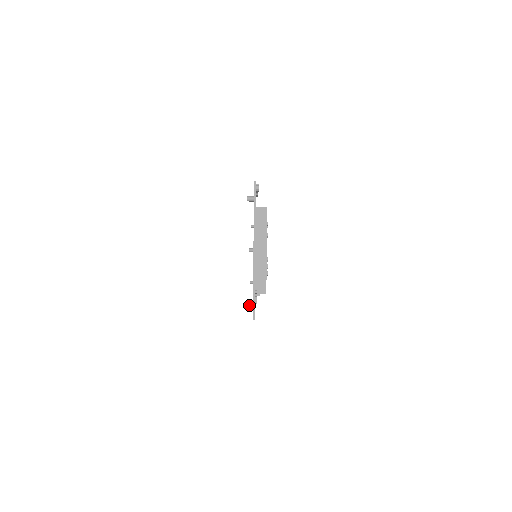
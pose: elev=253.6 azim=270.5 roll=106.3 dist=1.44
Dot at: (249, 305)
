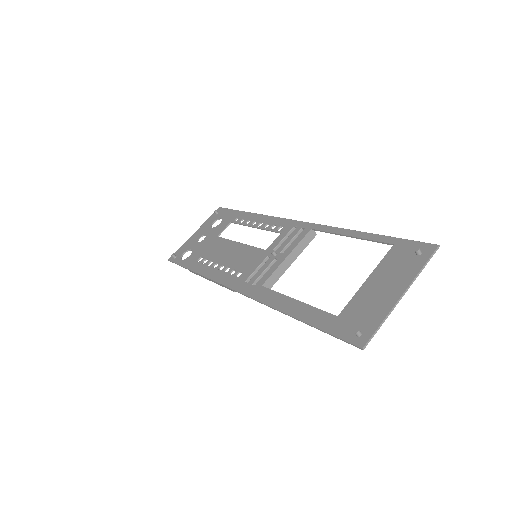
Dot at: (360, 332)
